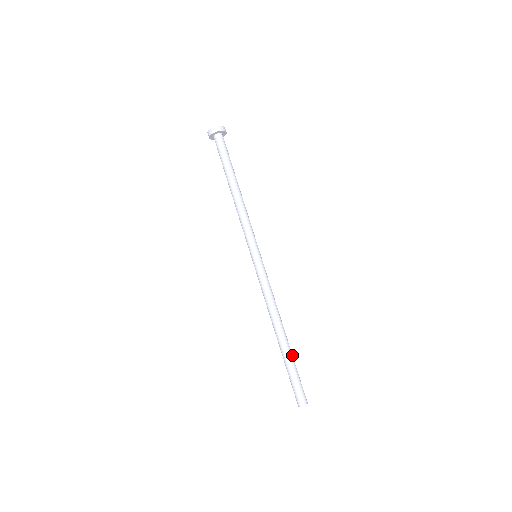
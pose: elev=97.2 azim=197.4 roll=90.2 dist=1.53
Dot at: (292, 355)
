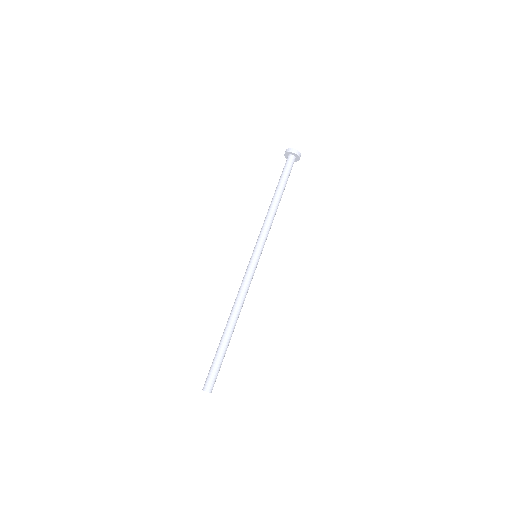
Dot at: (227, 346)
